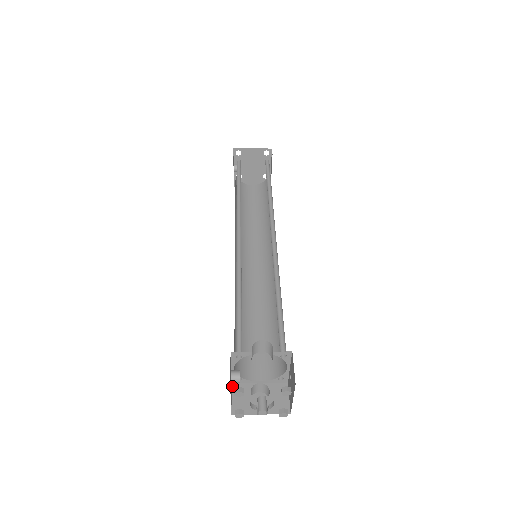
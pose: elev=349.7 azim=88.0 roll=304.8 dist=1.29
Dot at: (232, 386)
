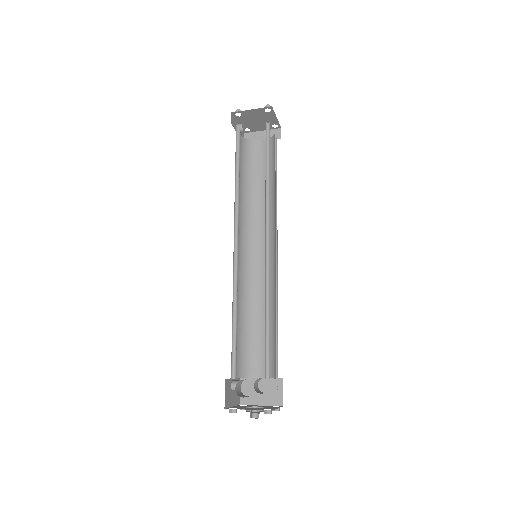
Dot at: occluded
